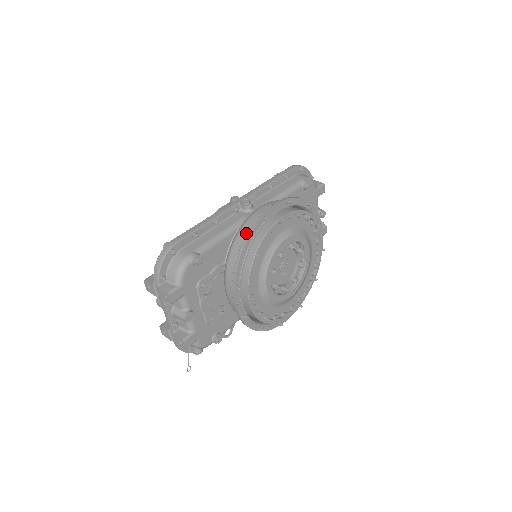
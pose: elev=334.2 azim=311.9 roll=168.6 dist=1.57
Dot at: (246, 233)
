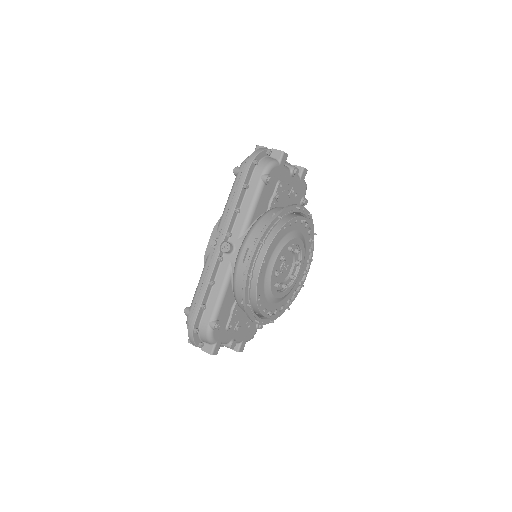
Dot at: (241, 288)
